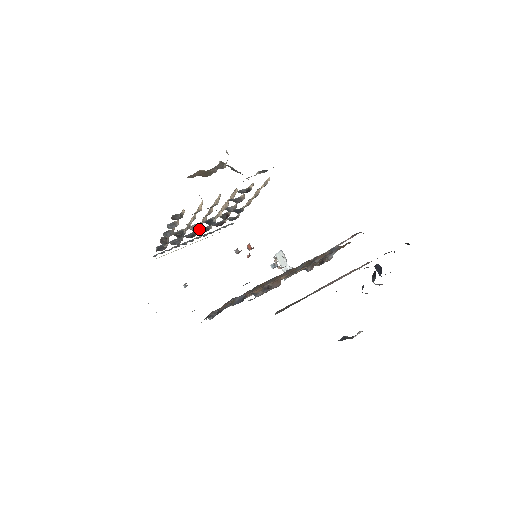
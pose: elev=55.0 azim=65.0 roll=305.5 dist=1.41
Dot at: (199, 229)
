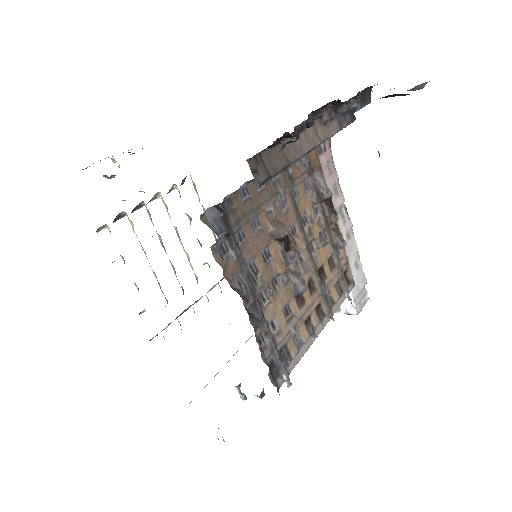
Dot at: occluded
